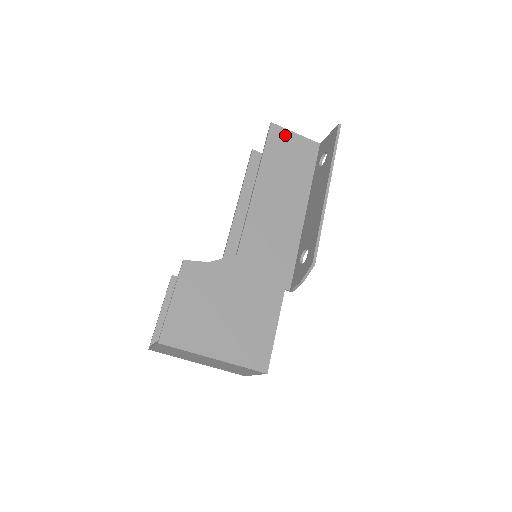
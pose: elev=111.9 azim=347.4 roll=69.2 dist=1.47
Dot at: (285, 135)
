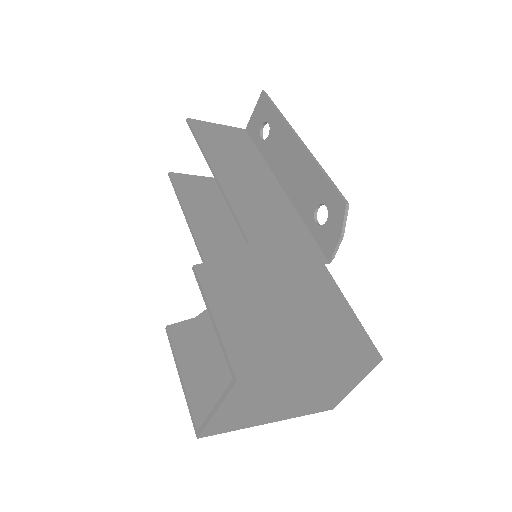
Dot at: (209, 126)
